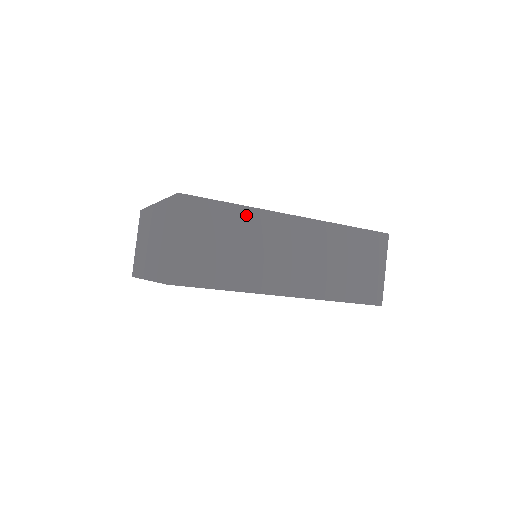
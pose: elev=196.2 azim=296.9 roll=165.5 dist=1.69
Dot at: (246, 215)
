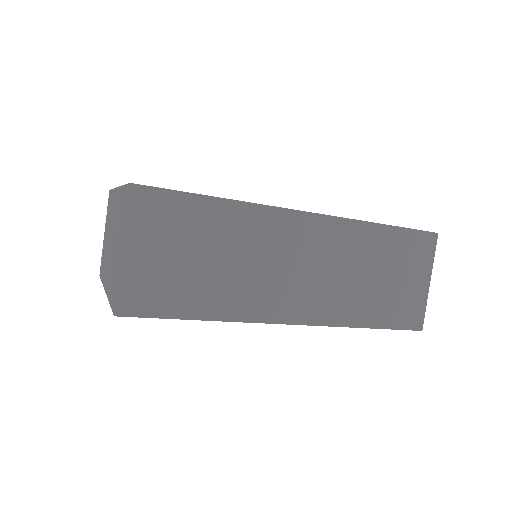
Dot at: (234, 213)
